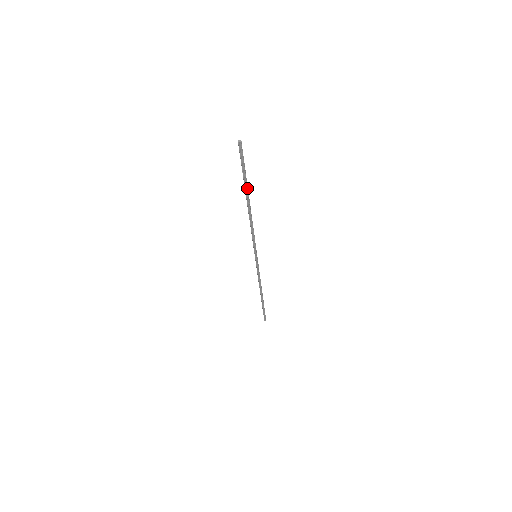
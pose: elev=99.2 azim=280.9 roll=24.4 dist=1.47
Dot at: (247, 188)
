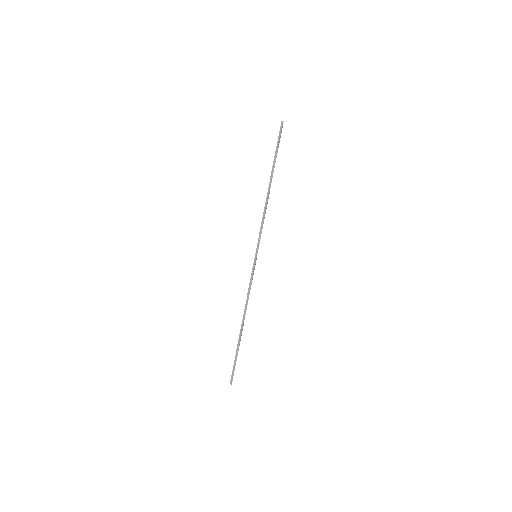
Dot at: (274, 166)
